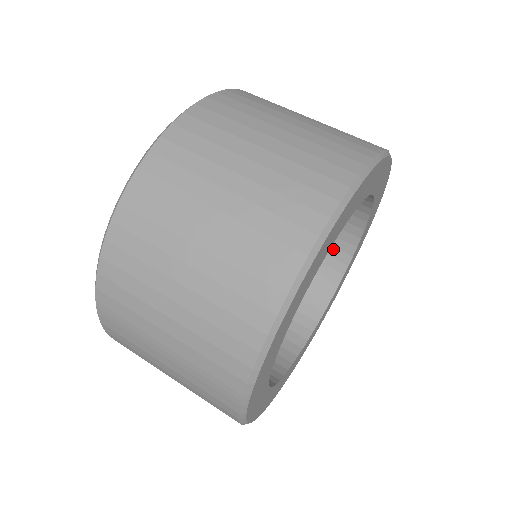
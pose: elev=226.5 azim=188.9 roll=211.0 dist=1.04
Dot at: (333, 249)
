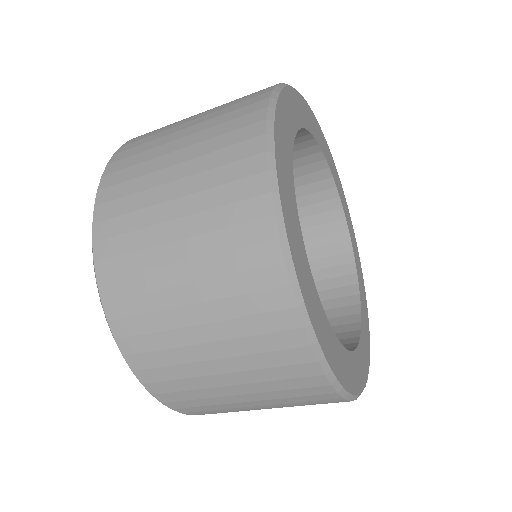
Dot at: (309, 176)
